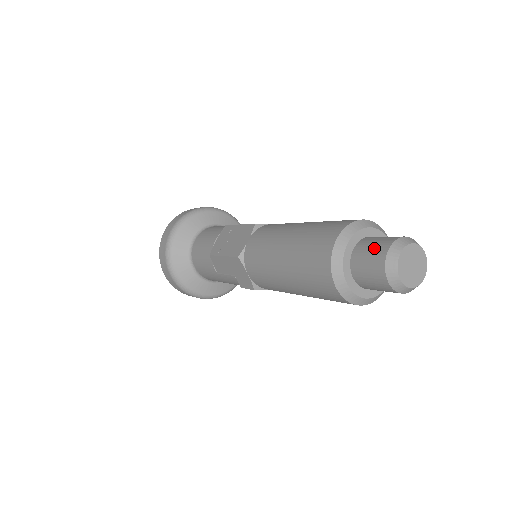
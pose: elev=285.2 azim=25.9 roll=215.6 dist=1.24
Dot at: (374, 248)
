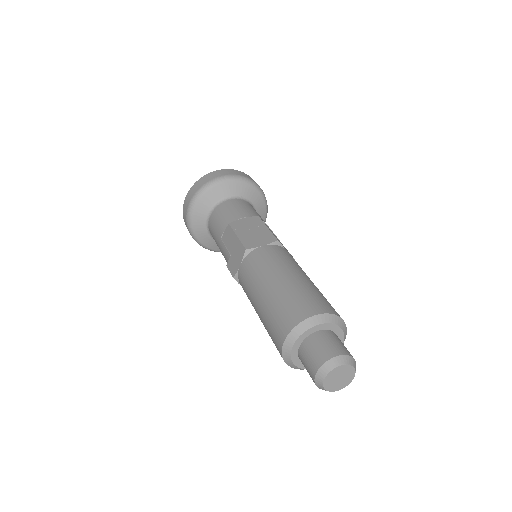
Dot at: (330, 345)
